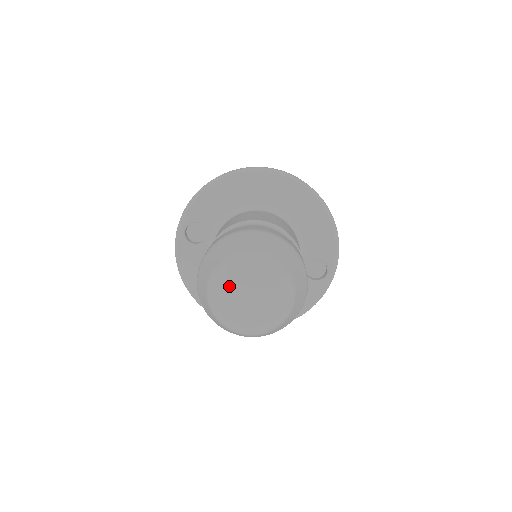
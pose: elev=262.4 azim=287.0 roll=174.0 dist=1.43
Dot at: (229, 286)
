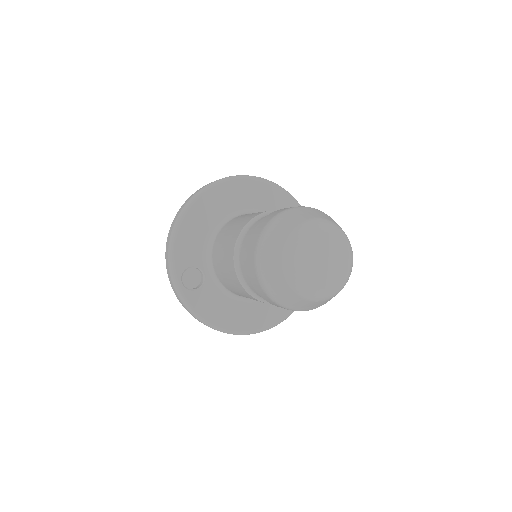
Dot at: (304, 264)
